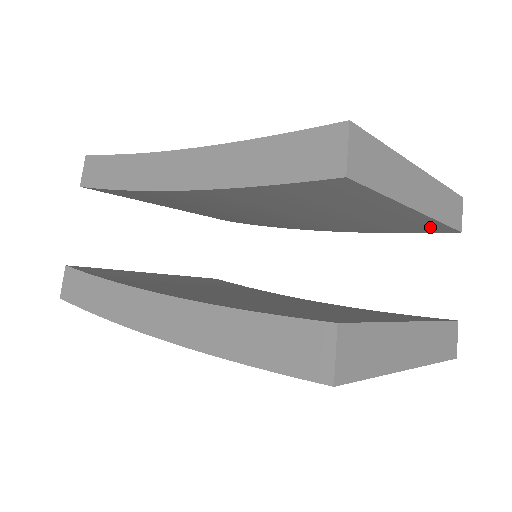
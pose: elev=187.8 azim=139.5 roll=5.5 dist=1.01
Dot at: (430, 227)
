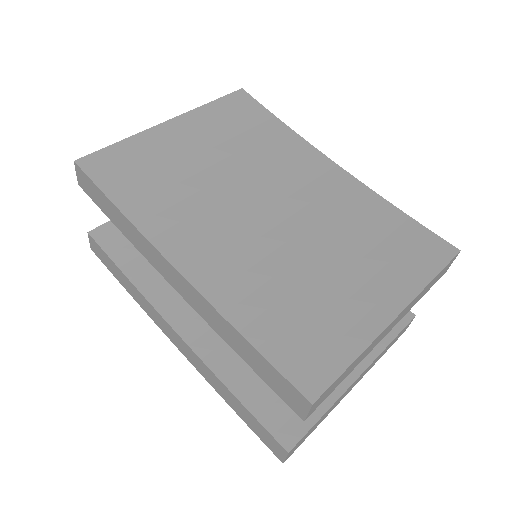
Dot at: occluded
